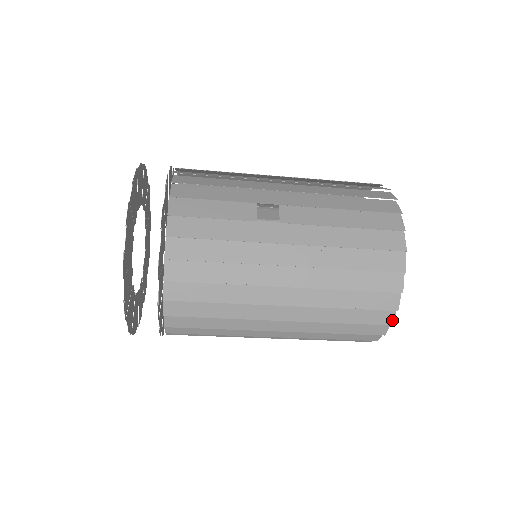
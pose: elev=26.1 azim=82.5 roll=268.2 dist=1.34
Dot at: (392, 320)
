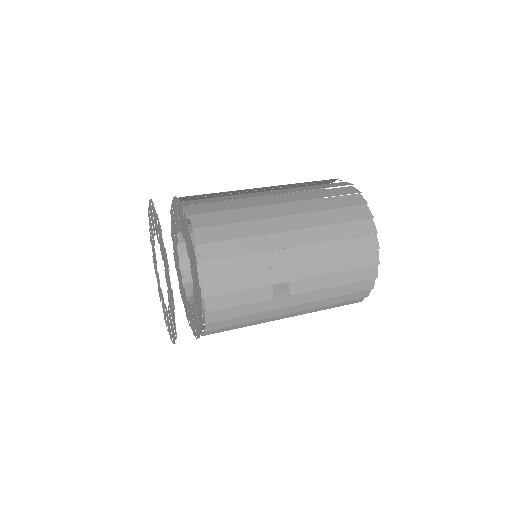
Dot at: occluded
